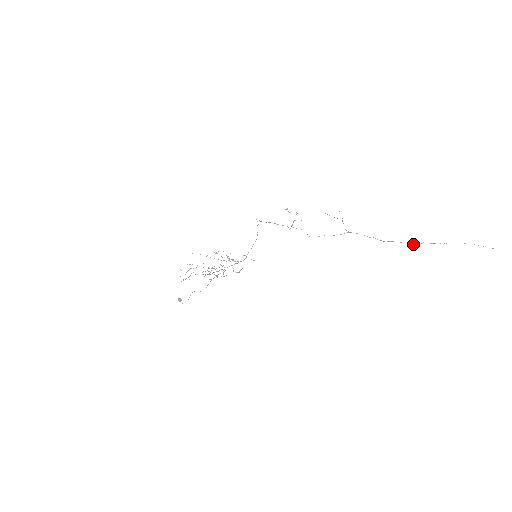
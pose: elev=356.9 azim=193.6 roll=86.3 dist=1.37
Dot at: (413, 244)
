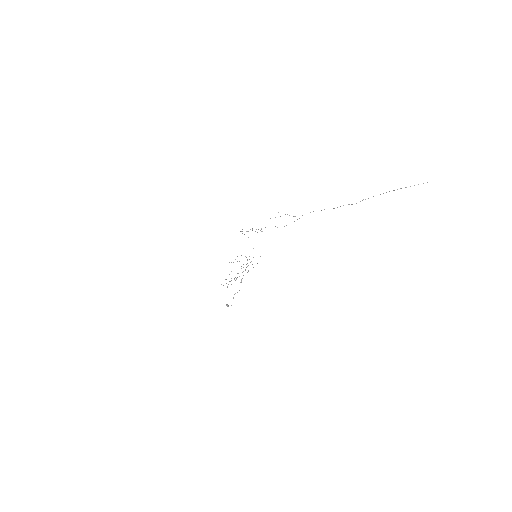
Dot at: occluded
